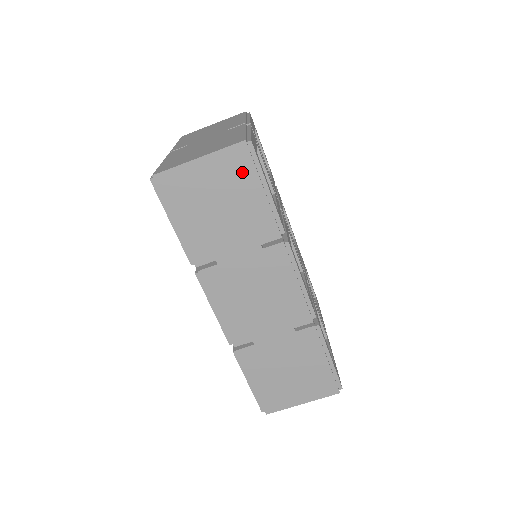
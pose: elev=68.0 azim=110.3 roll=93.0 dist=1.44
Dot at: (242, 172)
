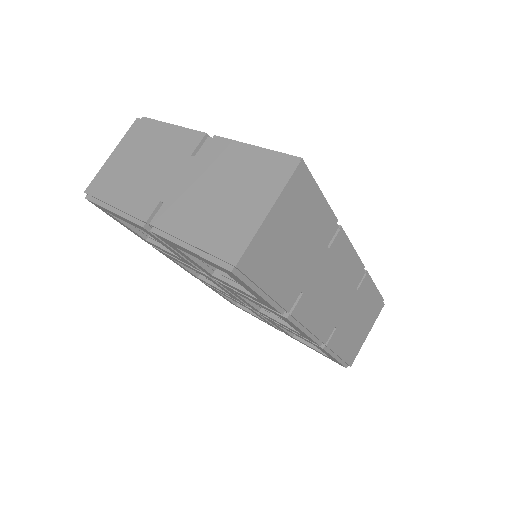
Dot at: (304, 195)
